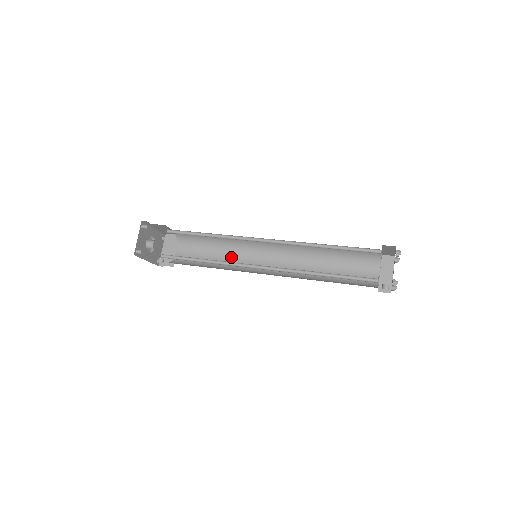
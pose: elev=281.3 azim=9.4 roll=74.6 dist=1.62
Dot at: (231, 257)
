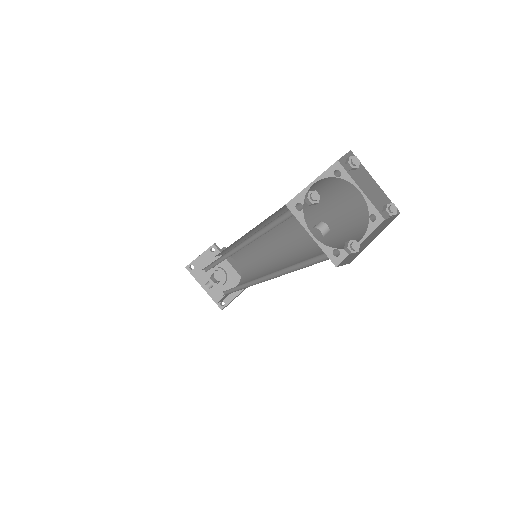
Dot at: occluded
